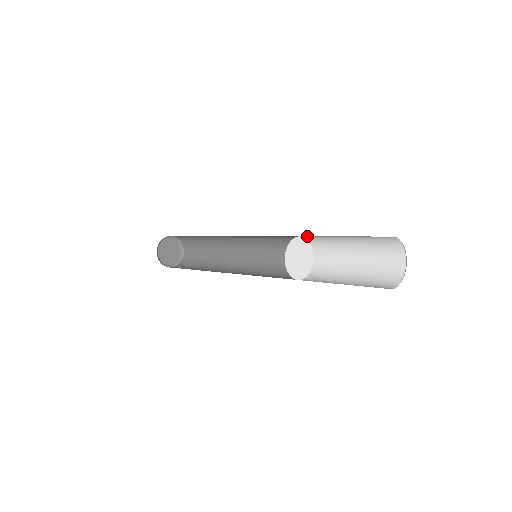
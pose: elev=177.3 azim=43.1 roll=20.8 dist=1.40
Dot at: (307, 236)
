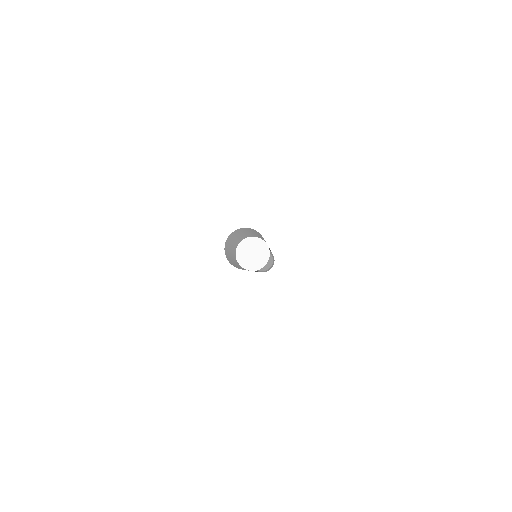
Dot at: (247, 236)
